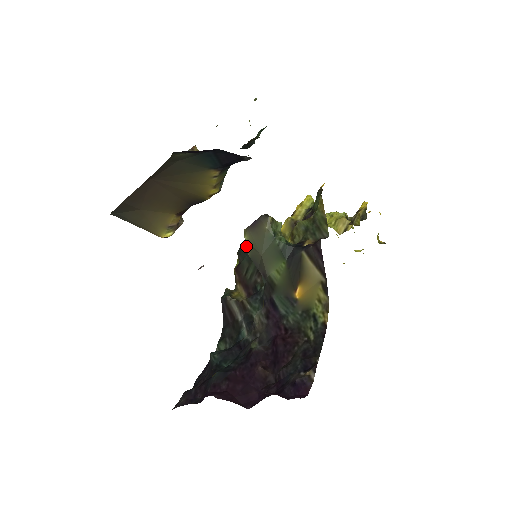
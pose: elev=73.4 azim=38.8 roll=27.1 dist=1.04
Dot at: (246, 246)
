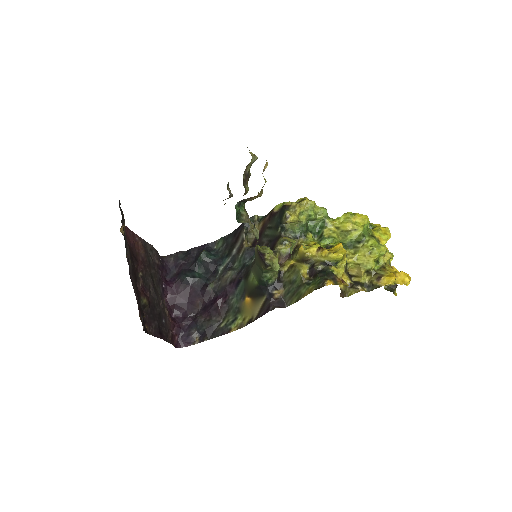
Dot at: (283, 218)
